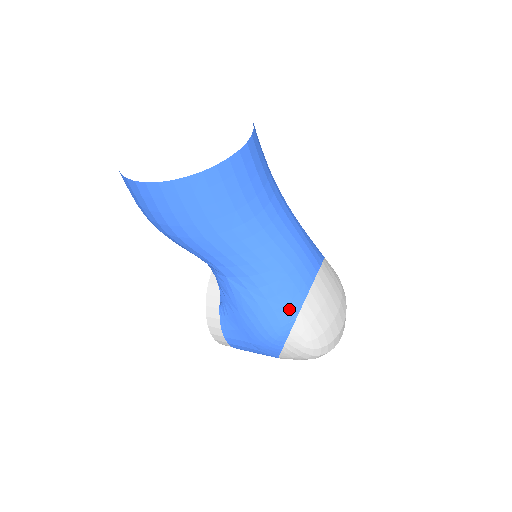
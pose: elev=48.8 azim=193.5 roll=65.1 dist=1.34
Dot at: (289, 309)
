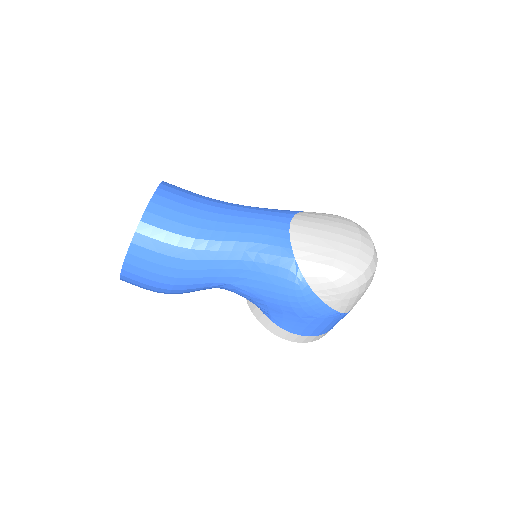
Dot at: (286, 265)
